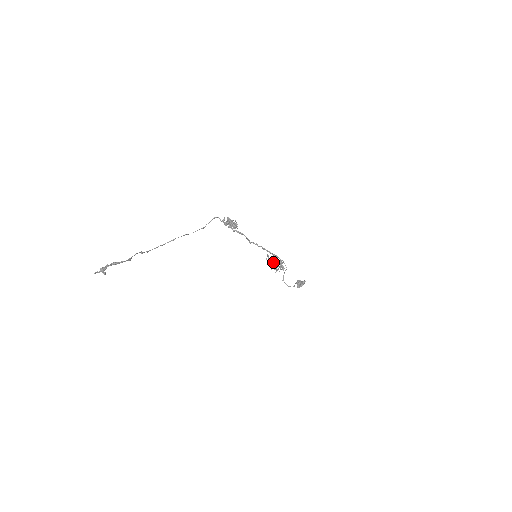
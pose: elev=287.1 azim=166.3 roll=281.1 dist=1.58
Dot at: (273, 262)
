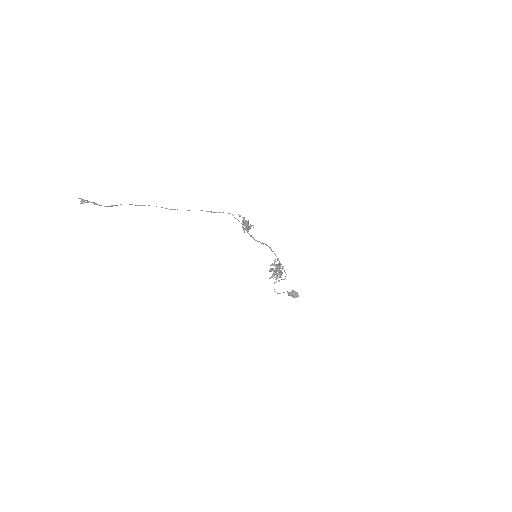
Dot at: (273, 268)
